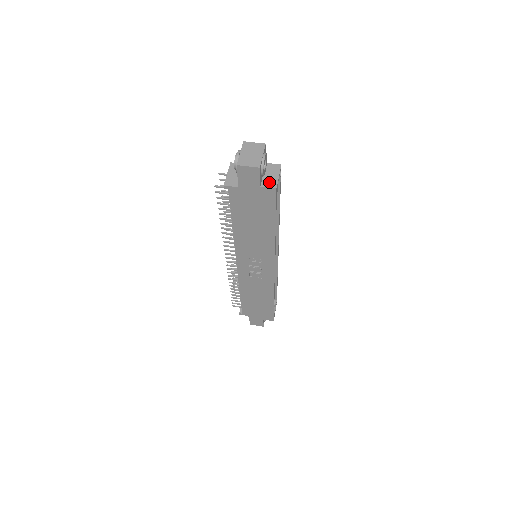
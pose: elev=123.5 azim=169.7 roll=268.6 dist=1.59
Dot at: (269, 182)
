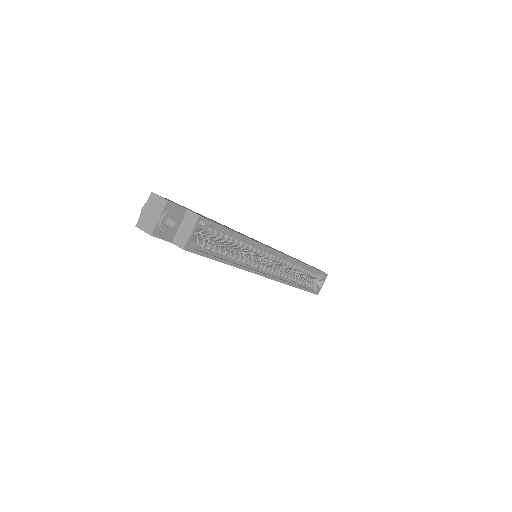
Dot at: (180, 239)
